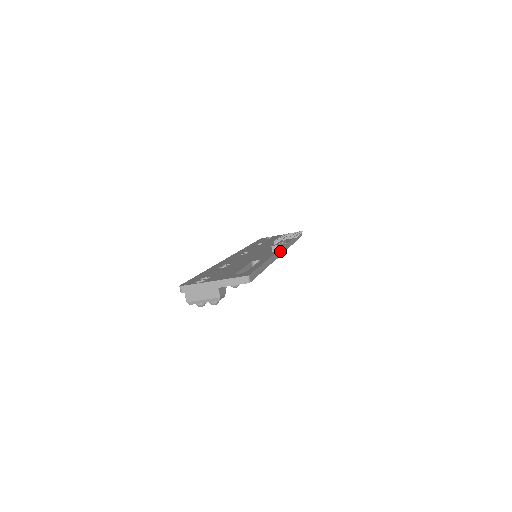
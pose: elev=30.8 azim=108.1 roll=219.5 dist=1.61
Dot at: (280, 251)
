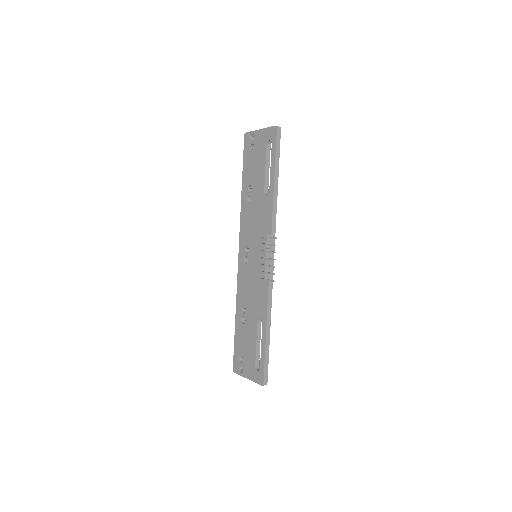
Dot at: (270, 272)
